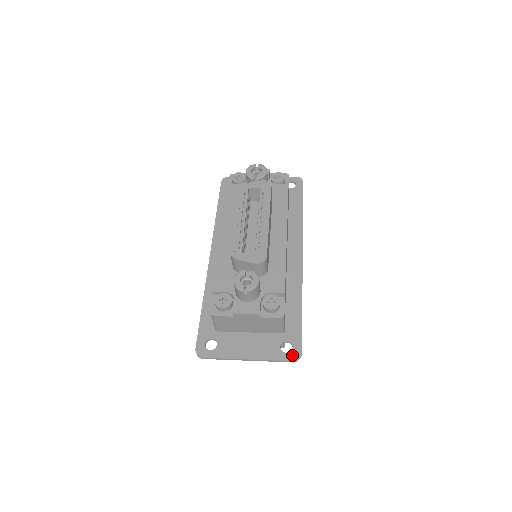
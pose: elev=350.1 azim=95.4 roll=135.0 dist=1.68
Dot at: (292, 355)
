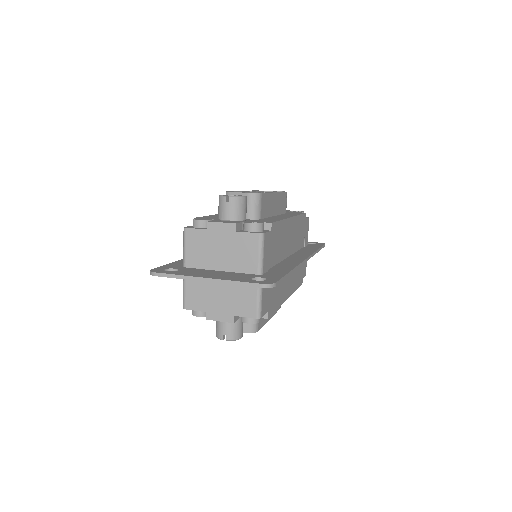
Dot at: (263, 282)
